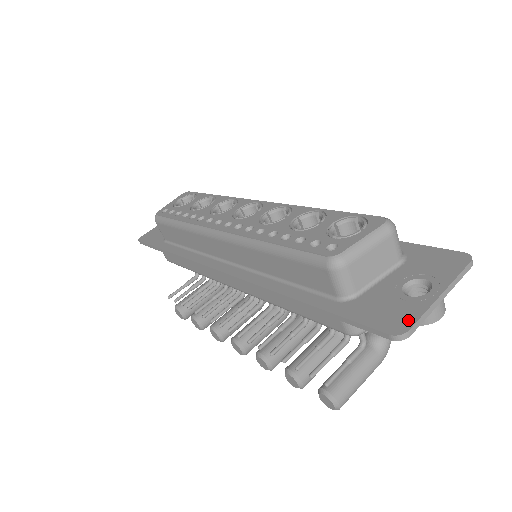
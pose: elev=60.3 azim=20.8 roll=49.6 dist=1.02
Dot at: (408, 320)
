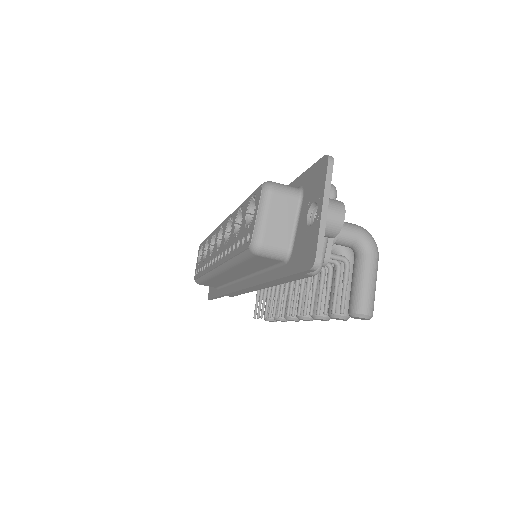
Dot at: (313, 248)
